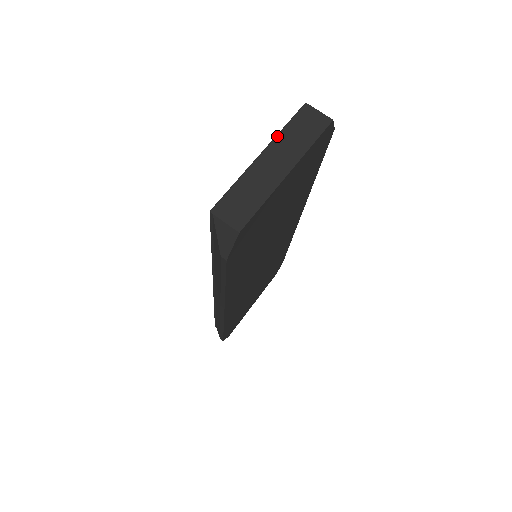
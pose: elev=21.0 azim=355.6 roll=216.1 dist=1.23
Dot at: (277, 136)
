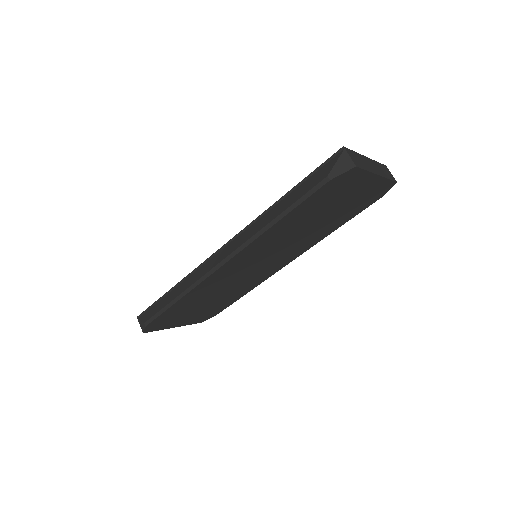
Dot at: (374, 160)
